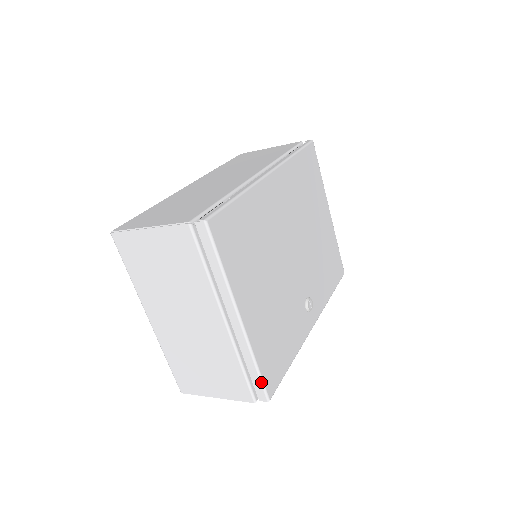
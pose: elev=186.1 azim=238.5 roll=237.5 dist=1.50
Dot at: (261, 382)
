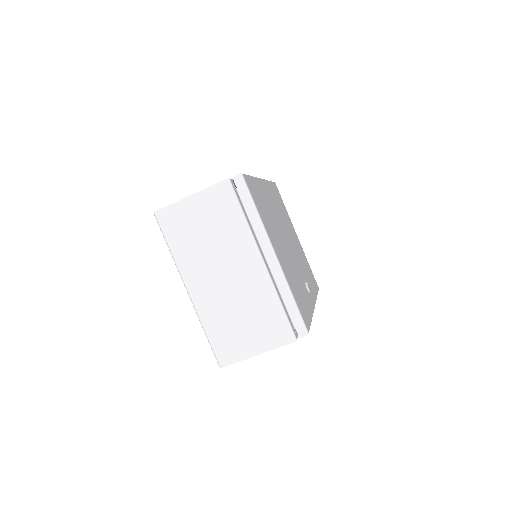
Dot at: (299, 314)
